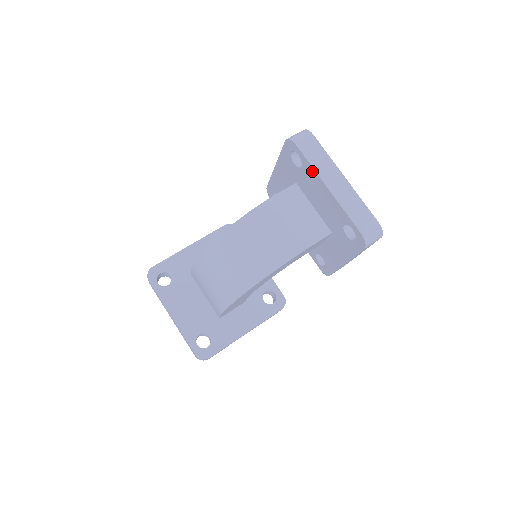
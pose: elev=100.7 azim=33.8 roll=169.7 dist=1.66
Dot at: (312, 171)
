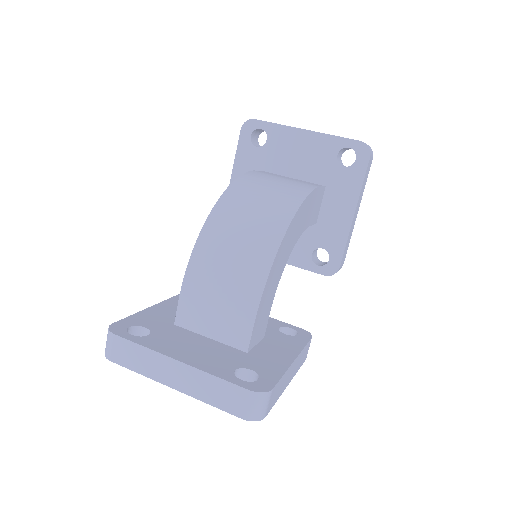
Dot at: (282, 130)
